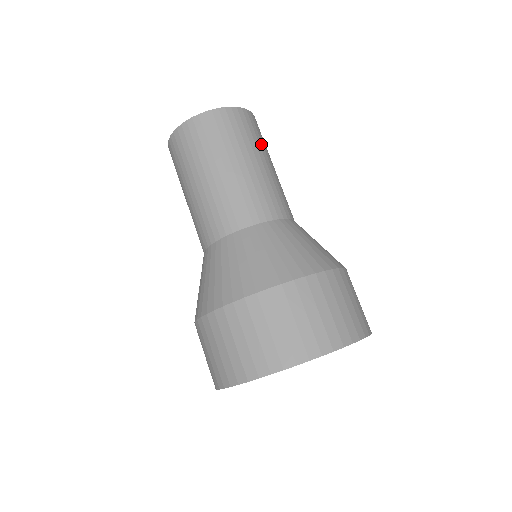
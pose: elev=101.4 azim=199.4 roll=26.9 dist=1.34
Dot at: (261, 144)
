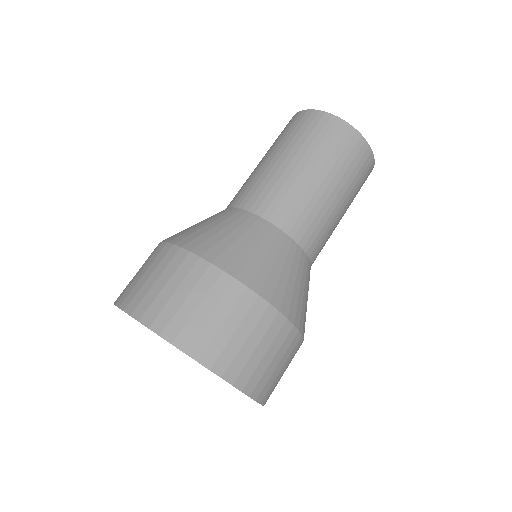
Dot at: (333, 160)
